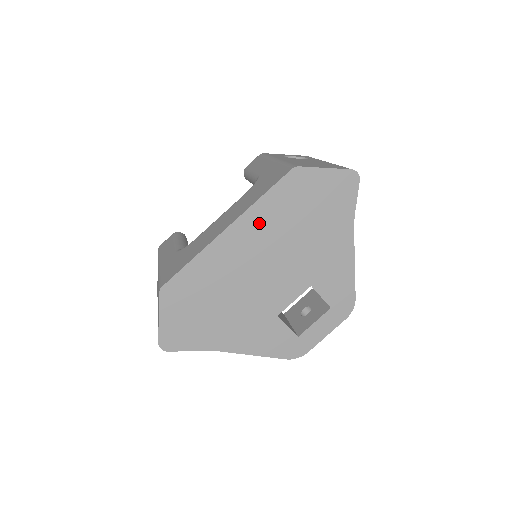
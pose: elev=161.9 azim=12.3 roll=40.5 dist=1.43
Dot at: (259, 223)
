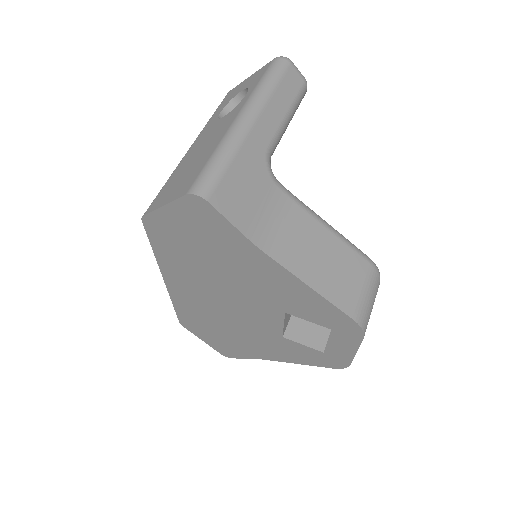
Dot at: (178, 272)
